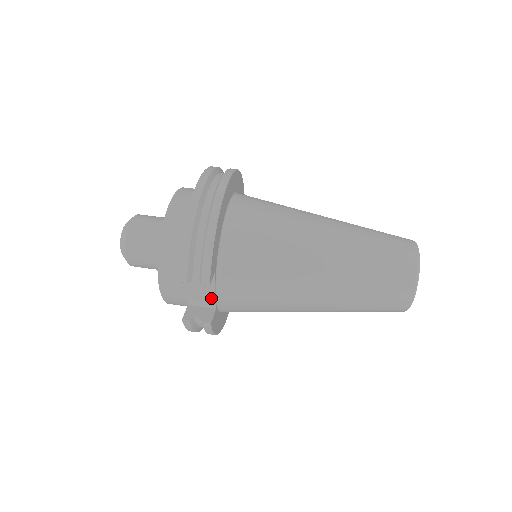
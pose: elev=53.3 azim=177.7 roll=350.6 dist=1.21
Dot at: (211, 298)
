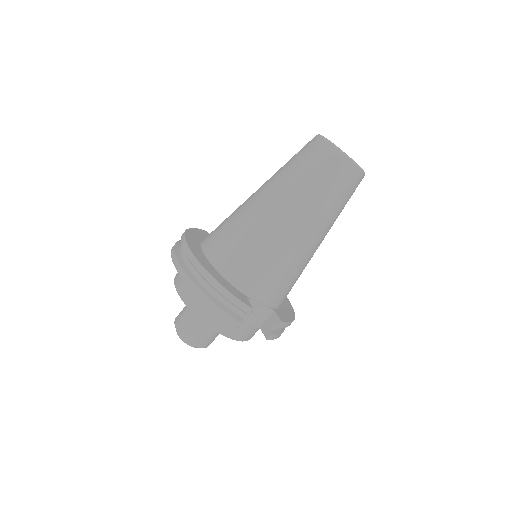
Dot at: (264, 310)
